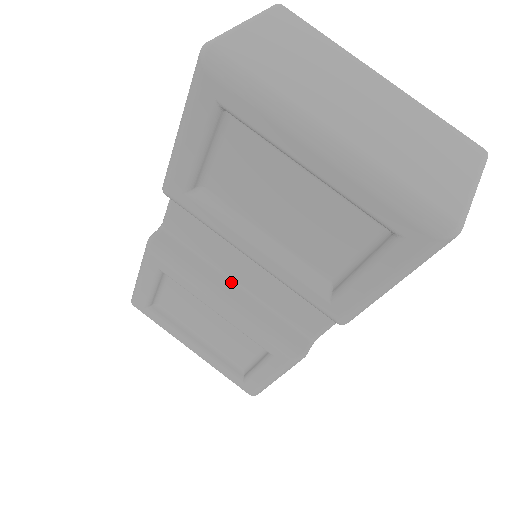
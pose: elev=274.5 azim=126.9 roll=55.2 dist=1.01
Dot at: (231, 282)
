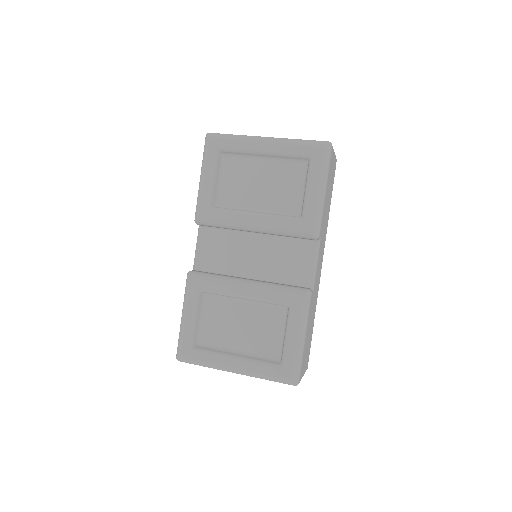
Dot at: (247, 278)
